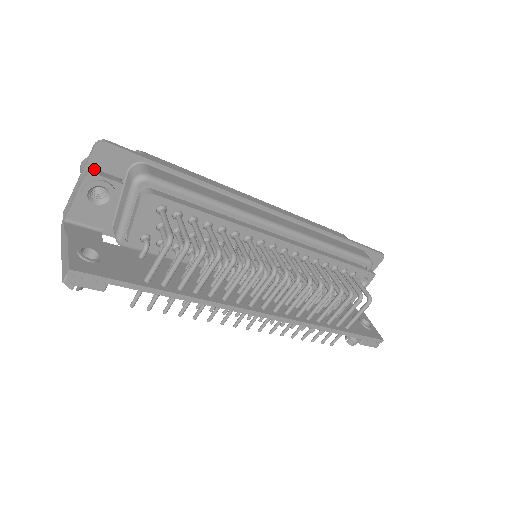
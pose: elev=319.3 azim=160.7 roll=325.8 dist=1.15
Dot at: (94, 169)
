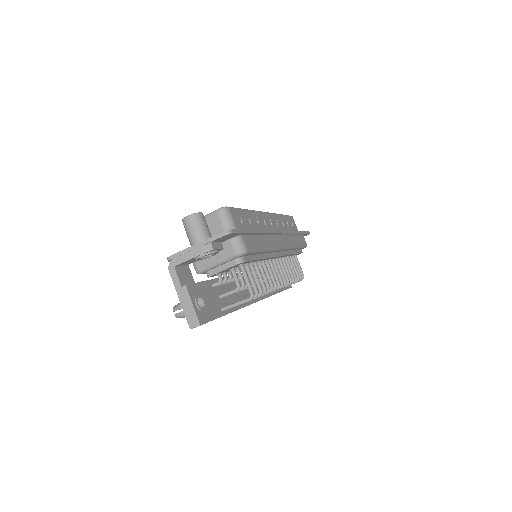
Dot at: (213, 243)
